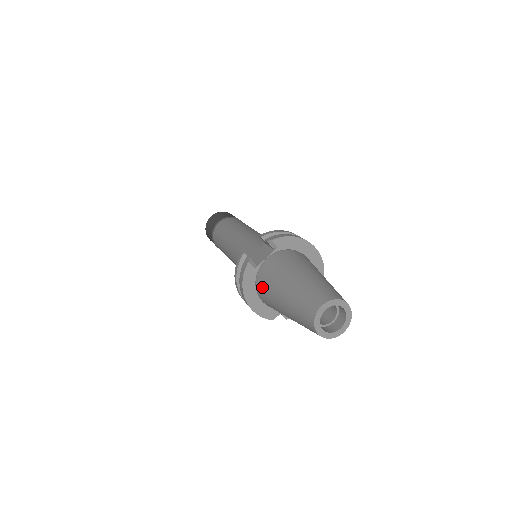
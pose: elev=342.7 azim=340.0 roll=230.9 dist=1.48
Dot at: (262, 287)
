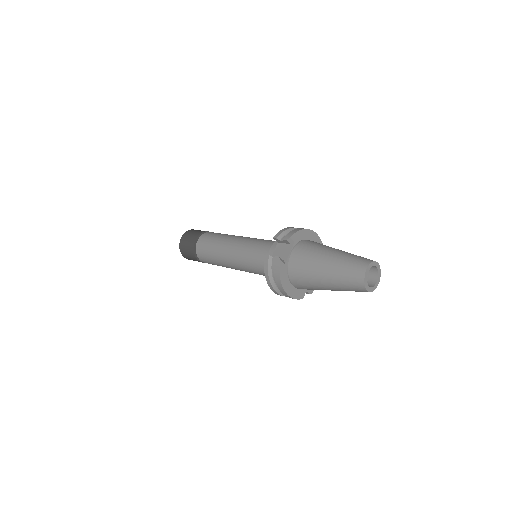
Dot at: (297, 276)
